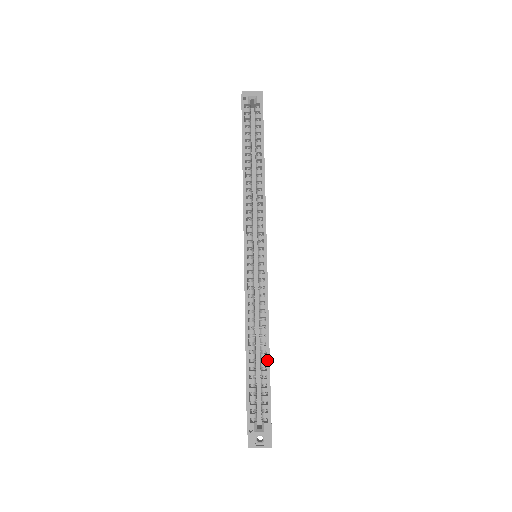
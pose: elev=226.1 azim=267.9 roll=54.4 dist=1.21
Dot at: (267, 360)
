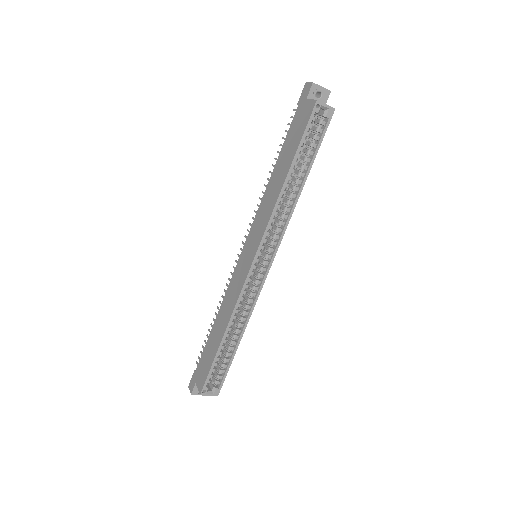
Dot at: (236, 347)
